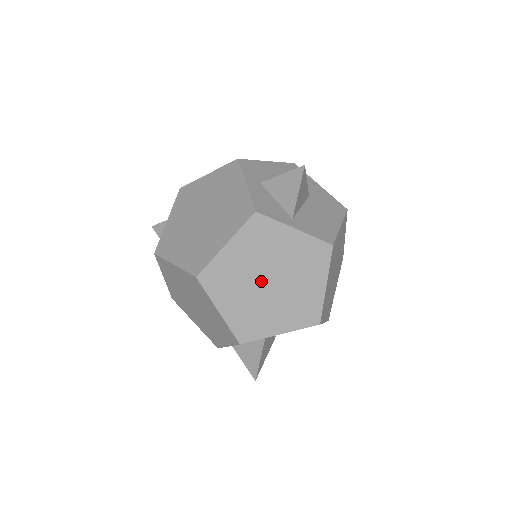
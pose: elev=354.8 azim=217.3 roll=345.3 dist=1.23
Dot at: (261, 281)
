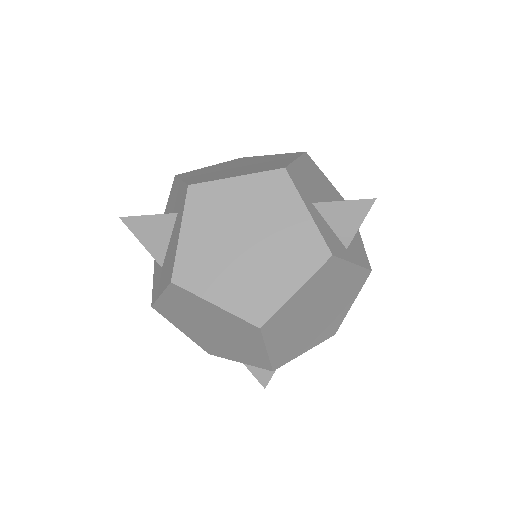
Dot at: (310, 315)
